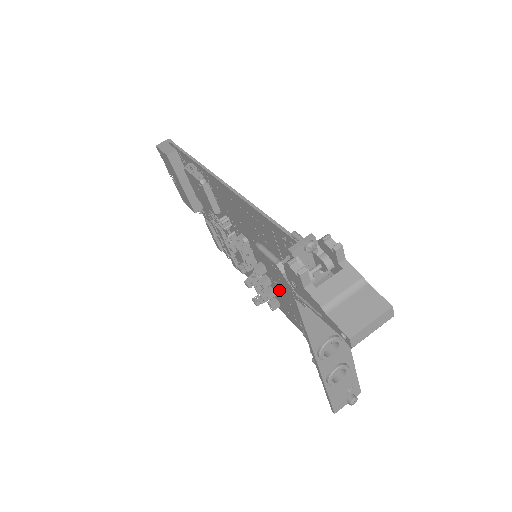
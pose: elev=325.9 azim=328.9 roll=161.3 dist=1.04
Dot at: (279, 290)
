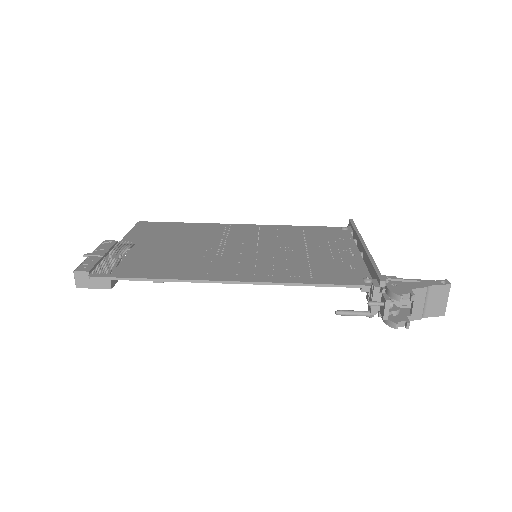
Dot at: occluded
